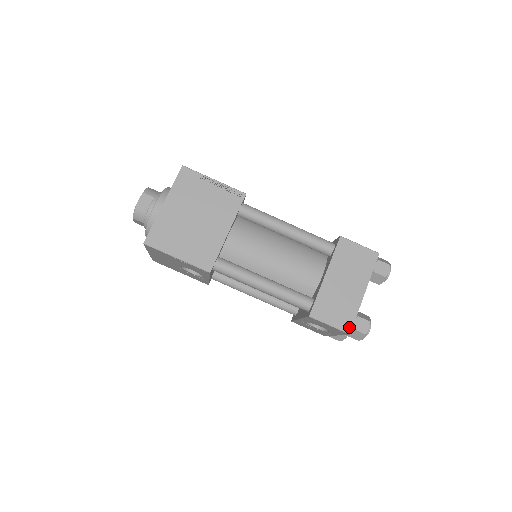
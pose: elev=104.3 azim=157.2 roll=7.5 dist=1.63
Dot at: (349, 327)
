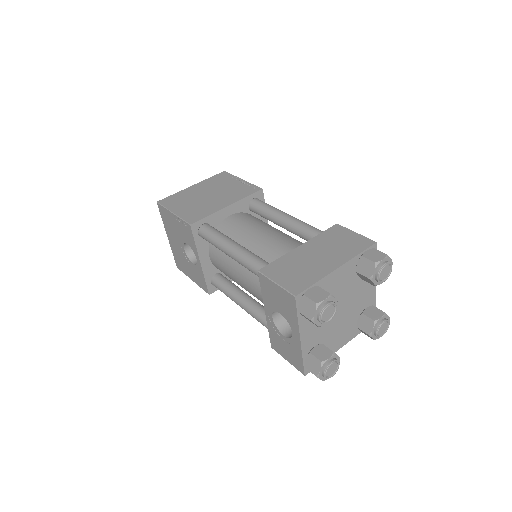
Dot at: (298, 290)
